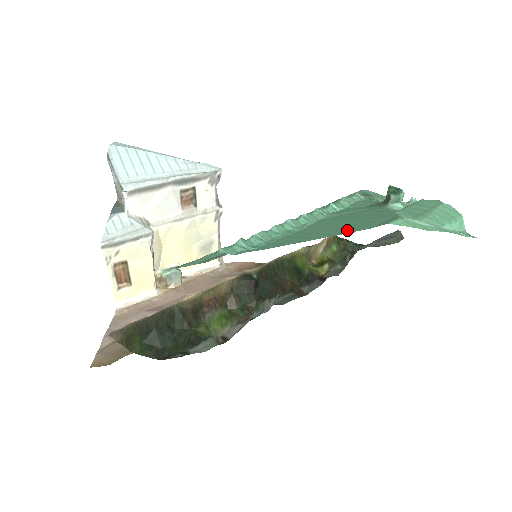
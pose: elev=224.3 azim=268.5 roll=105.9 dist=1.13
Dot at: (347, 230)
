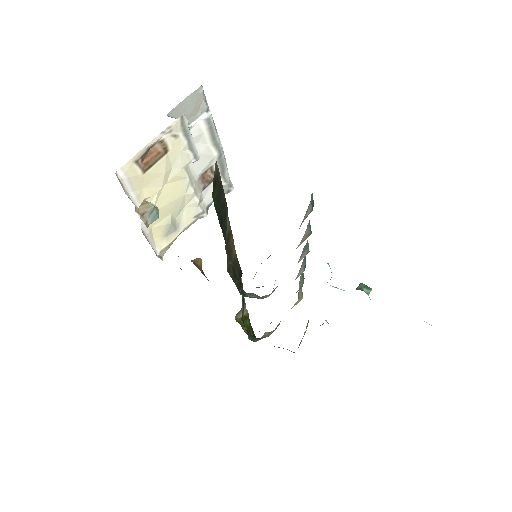
Dot at: occluded
